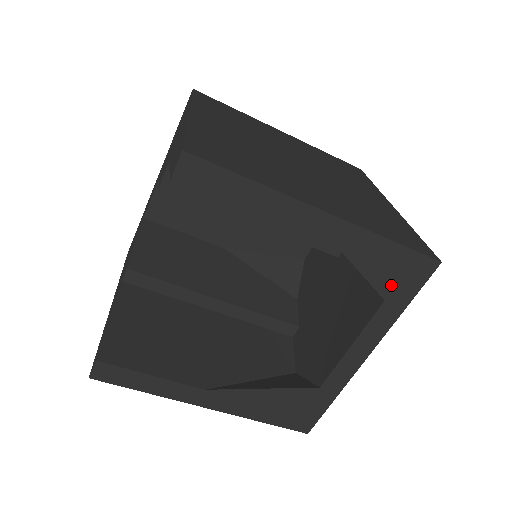
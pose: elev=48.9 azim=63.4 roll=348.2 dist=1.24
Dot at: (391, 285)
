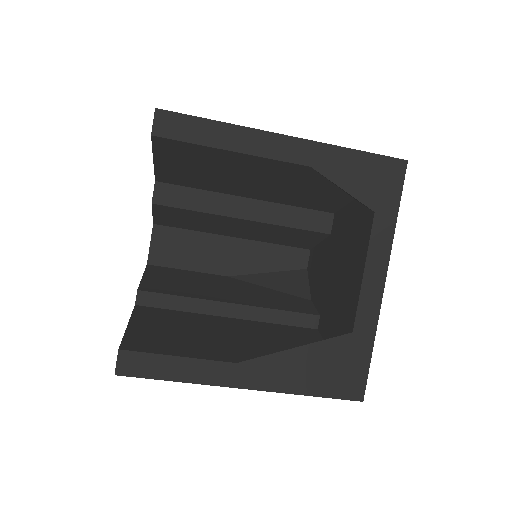
Dot at: (373, 194)
